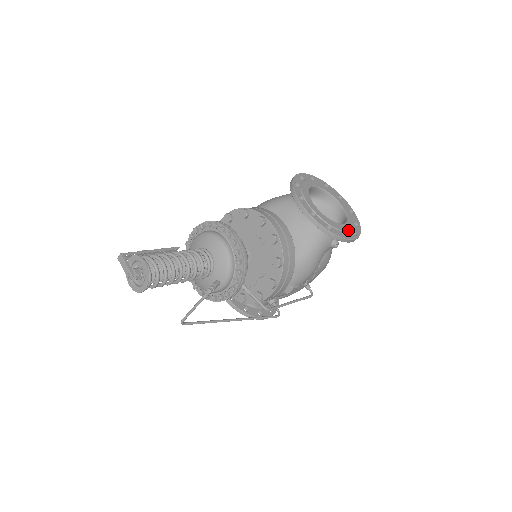
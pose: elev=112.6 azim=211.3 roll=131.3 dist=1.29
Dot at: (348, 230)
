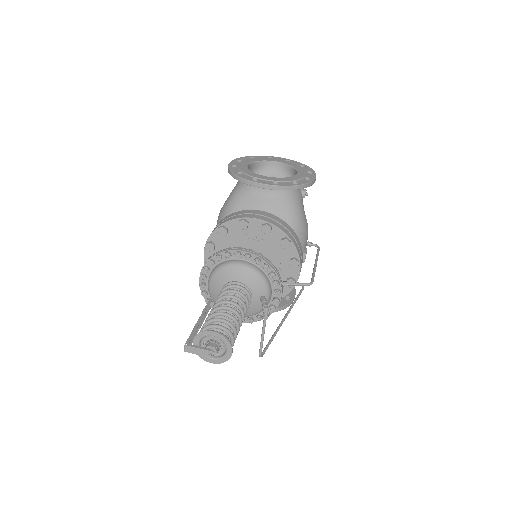
Dot at: (305, 174)
